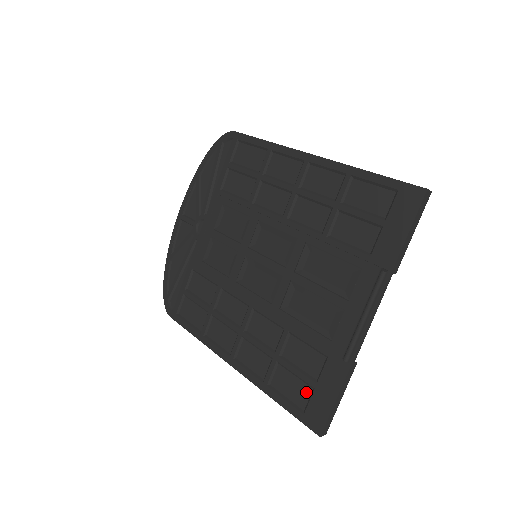
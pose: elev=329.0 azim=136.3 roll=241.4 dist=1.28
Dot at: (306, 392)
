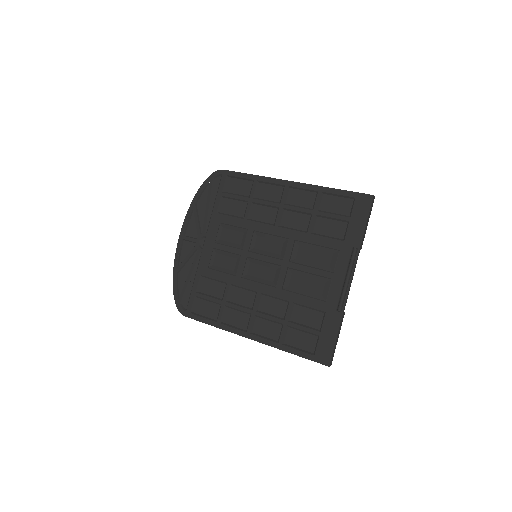
Dot at: (313, 340)
